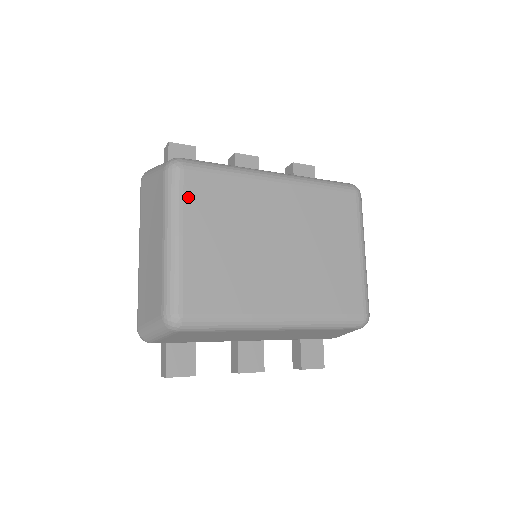
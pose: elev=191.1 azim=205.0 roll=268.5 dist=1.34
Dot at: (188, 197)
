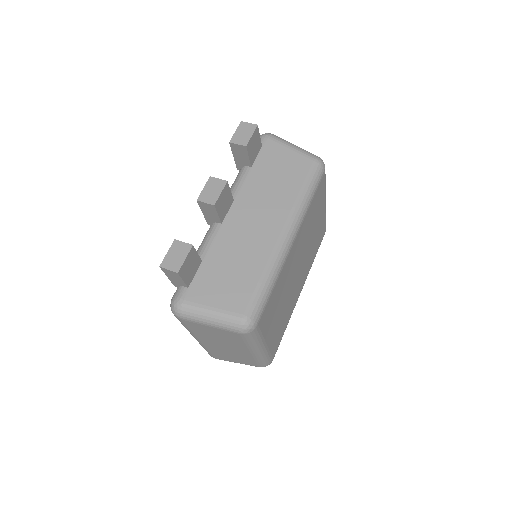
Dot at: (263, 329)
